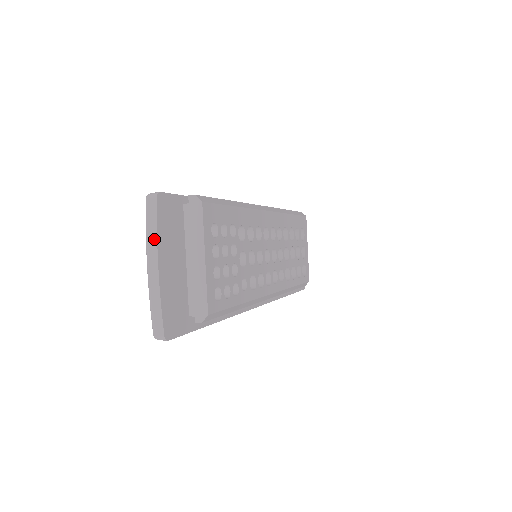
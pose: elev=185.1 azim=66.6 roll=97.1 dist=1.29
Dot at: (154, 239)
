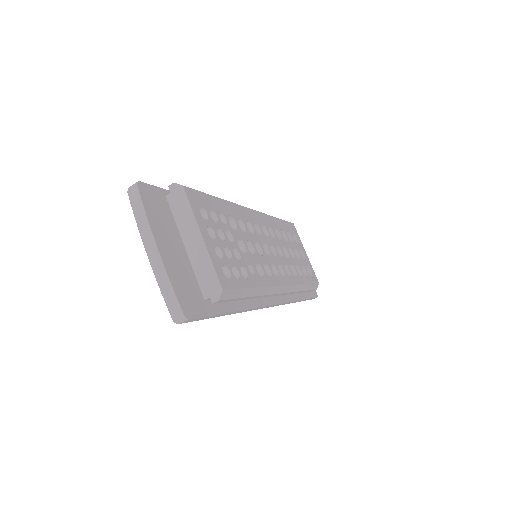
Dot at: (146, 223)
